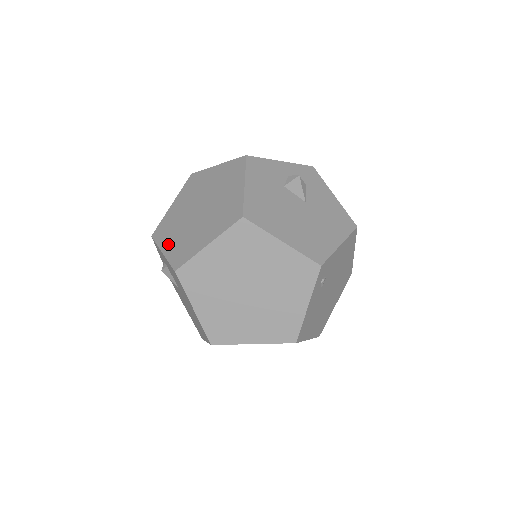
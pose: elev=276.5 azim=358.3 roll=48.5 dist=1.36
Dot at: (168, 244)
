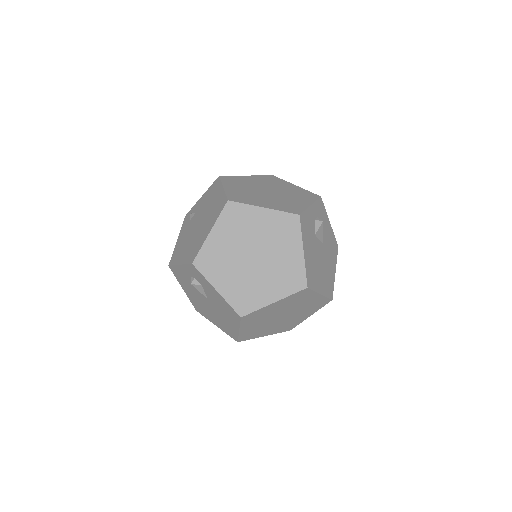
Dot at: (222, 284)
